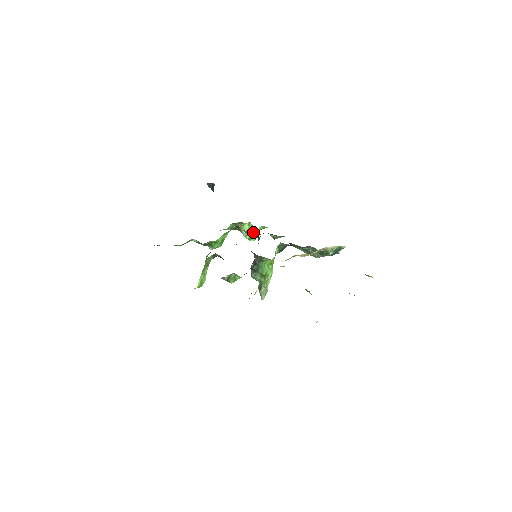
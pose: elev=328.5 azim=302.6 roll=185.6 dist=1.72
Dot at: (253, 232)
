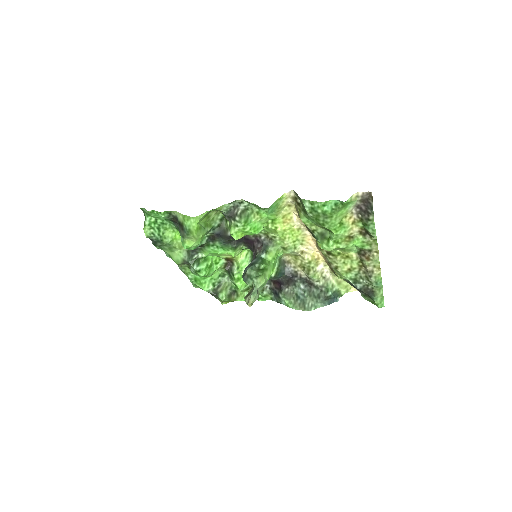
Dot at: occluded
